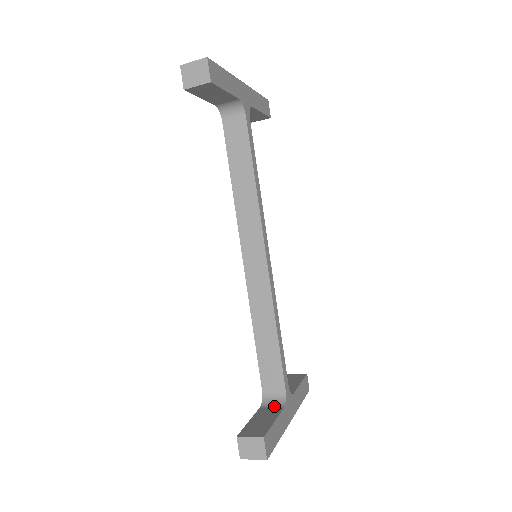
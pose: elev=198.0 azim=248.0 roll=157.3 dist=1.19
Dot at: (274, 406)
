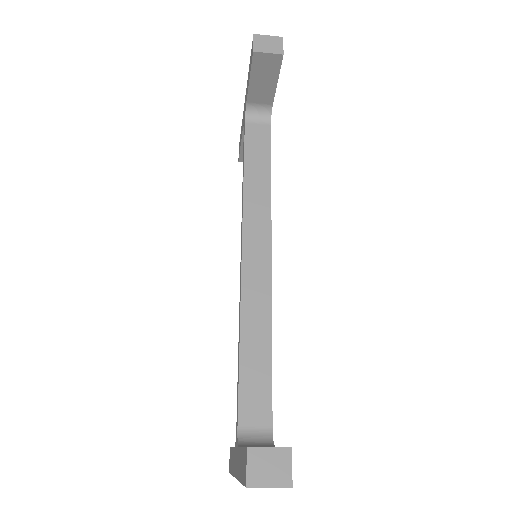
Dot at: (260, 445)
